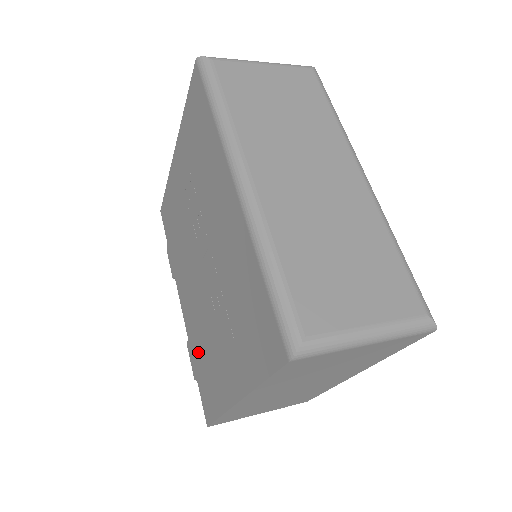
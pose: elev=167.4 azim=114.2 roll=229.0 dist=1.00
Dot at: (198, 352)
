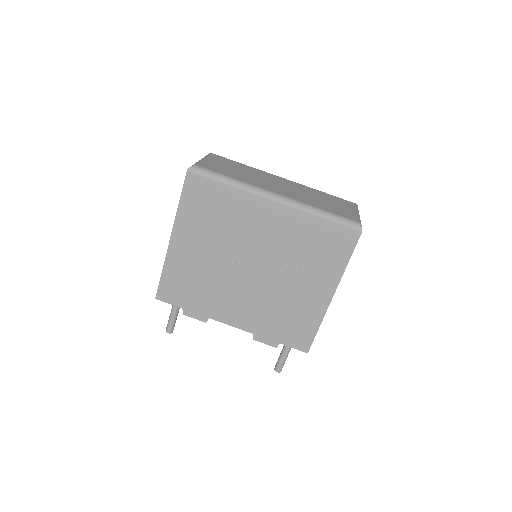
Dot at: (273, 325)
